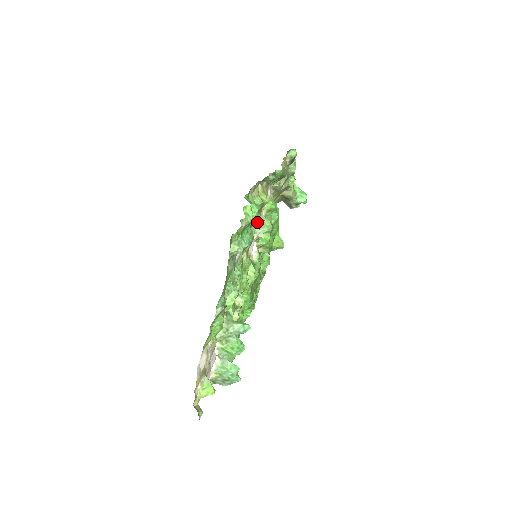
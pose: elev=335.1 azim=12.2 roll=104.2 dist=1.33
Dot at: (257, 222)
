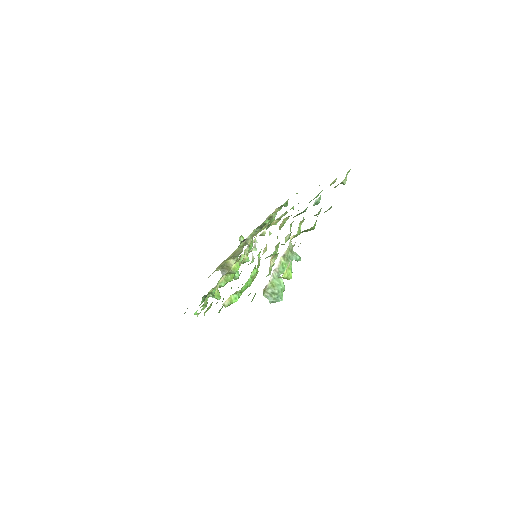
Dot at: (253, 240)
